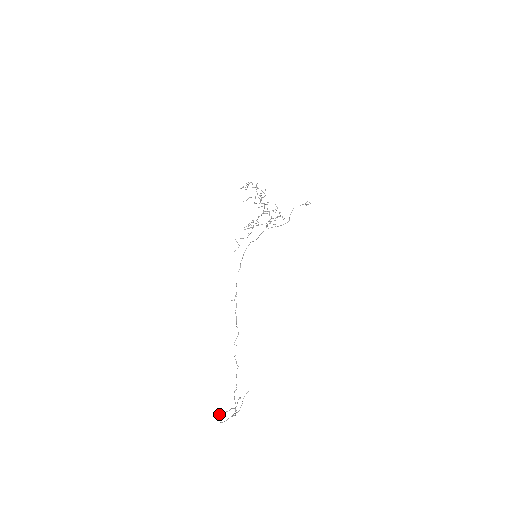
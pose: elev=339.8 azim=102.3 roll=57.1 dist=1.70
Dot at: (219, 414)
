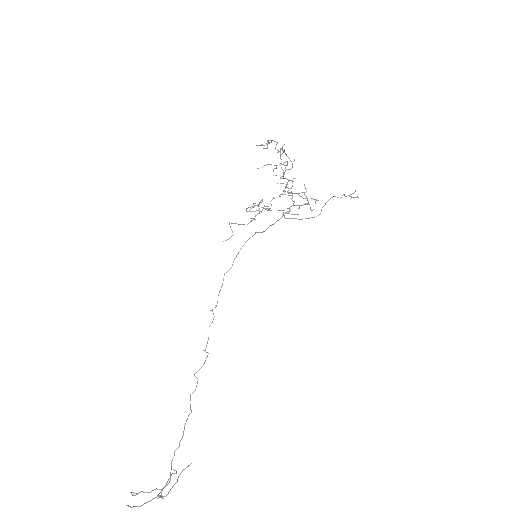
Dot at: occluded
